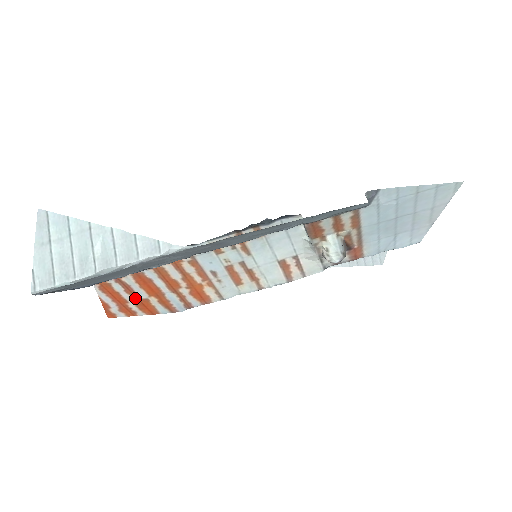
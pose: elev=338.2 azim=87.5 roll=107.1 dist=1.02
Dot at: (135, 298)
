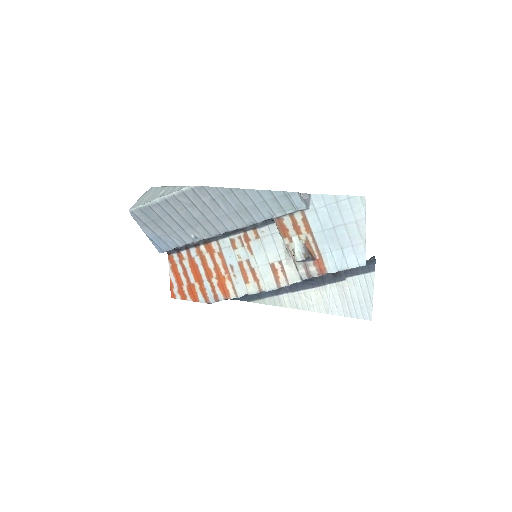
Dot at: (188, 282)
